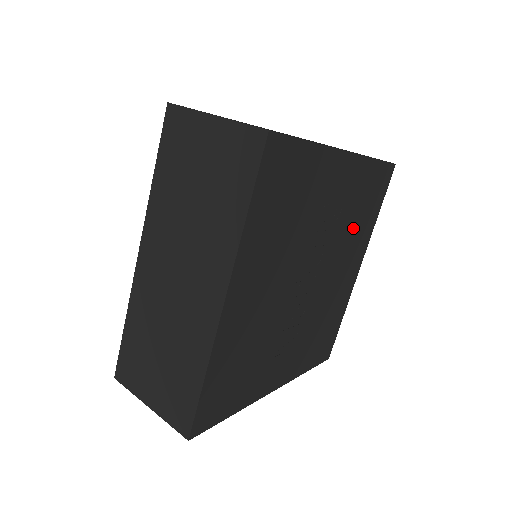
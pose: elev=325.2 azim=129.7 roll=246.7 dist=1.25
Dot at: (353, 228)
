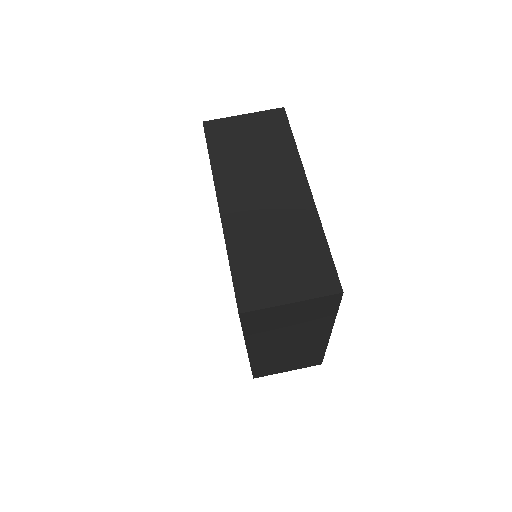
Dot at: occluded
